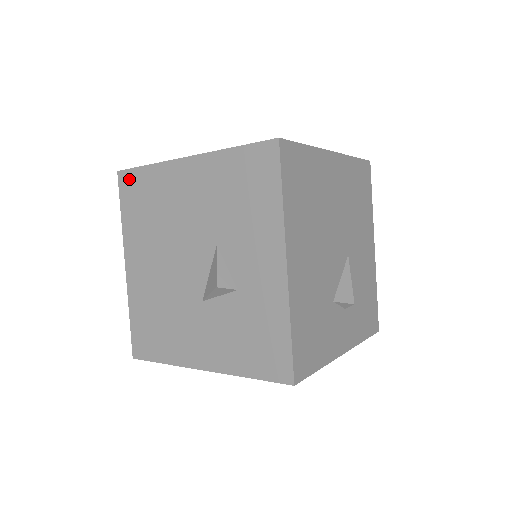
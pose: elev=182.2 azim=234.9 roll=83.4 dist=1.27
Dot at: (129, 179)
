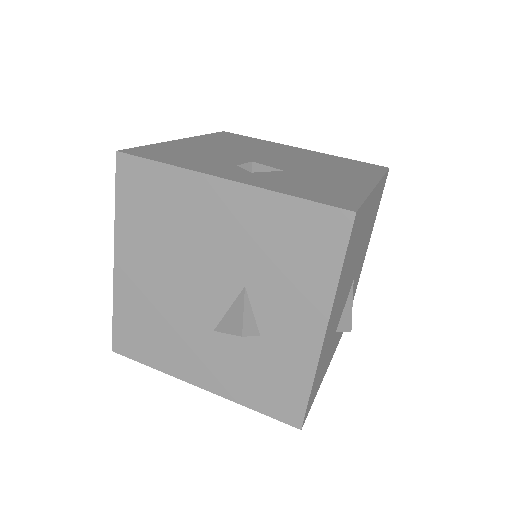
Dot at: (134, 168)
